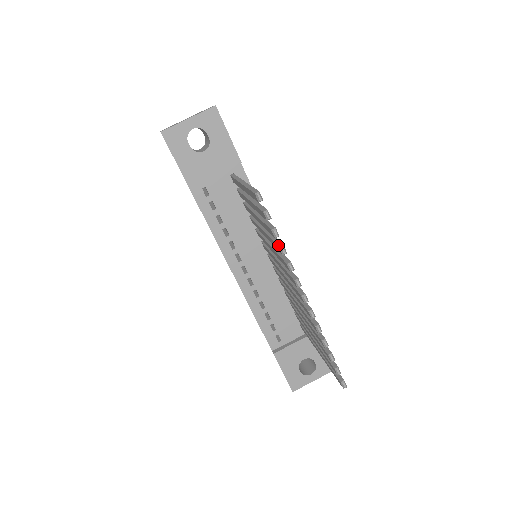
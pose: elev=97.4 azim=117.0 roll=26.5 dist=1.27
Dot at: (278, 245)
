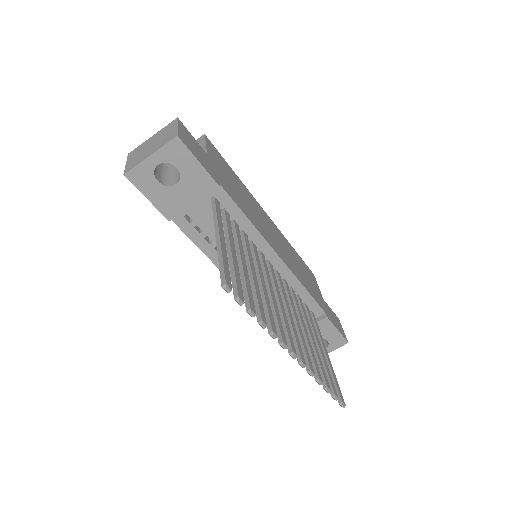
Dot at: (257, 318)
